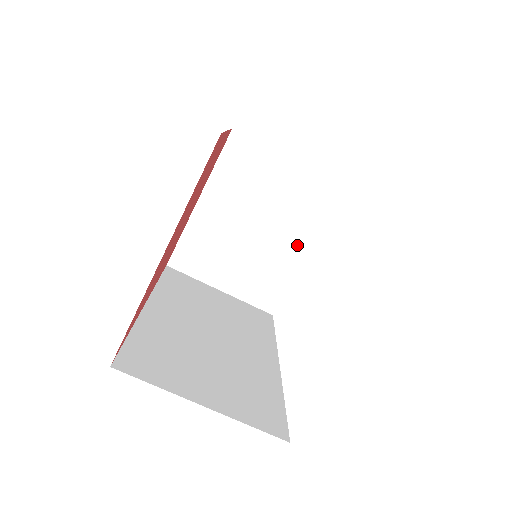
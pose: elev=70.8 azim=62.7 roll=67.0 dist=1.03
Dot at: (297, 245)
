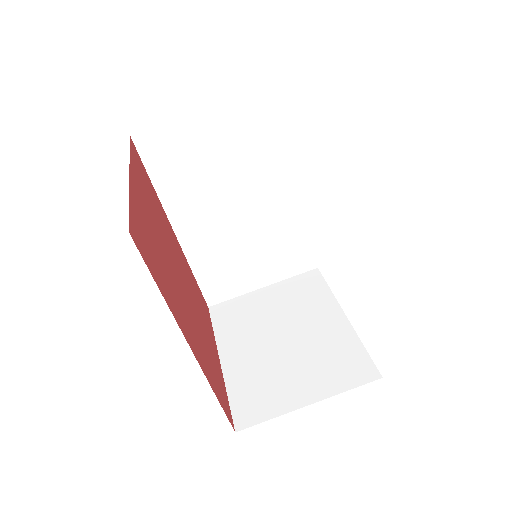
Dot at: (330, 317)
